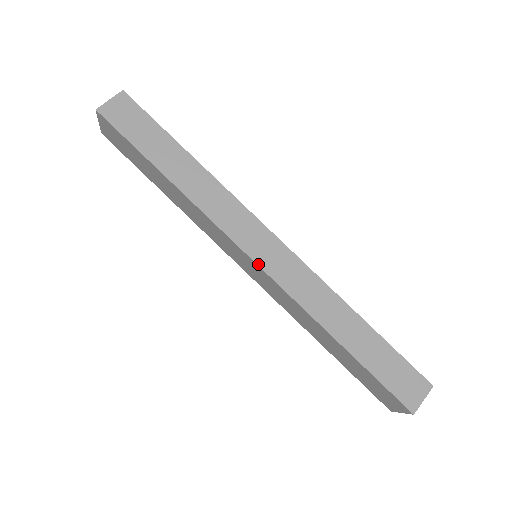
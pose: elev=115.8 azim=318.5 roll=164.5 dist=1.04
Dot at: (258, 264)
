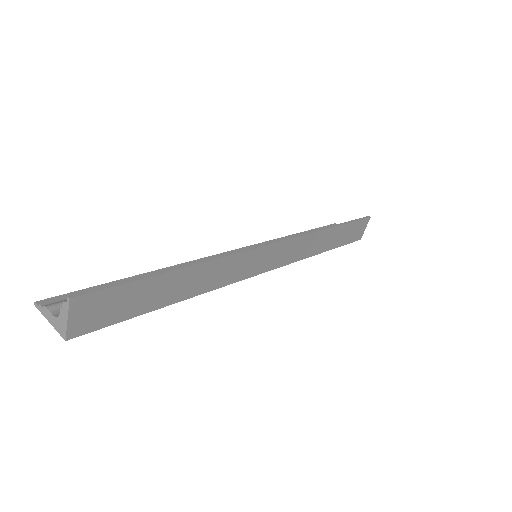
Dot at: (269, 270)
